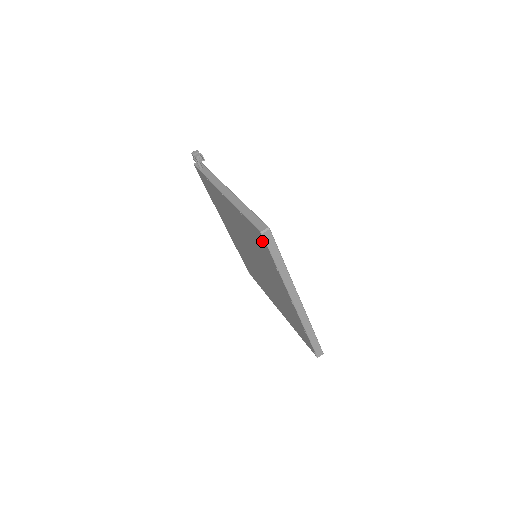
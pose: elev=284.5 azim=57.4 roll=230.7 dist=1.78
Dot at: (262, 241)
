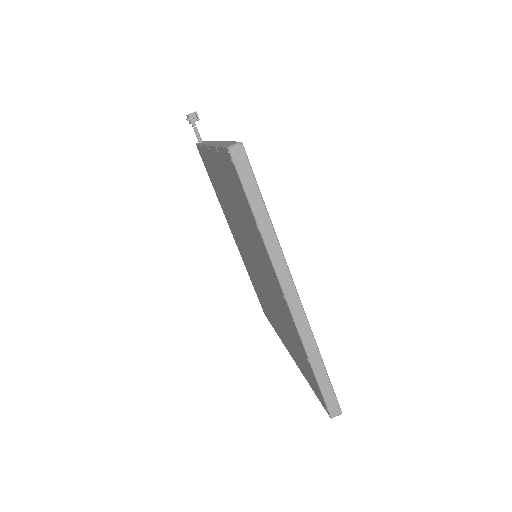
Dot at: (235, 174)
